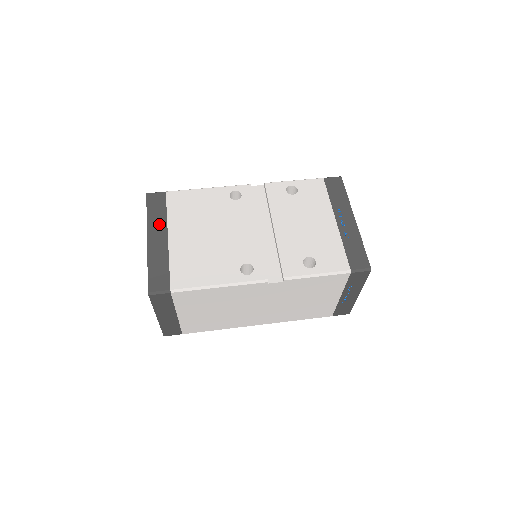
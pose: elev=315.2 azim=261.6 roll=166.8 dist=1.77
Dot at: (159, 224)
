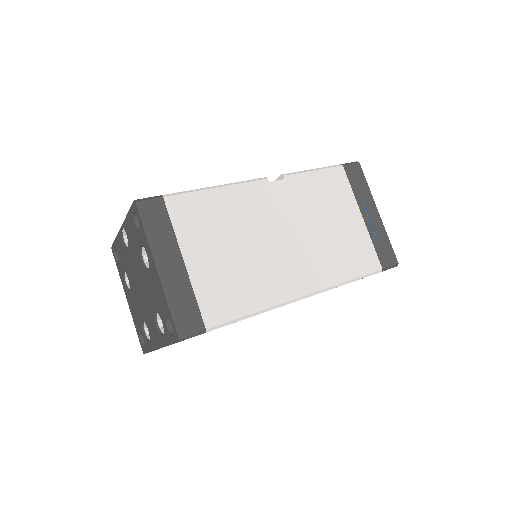
Dot at: occluded
